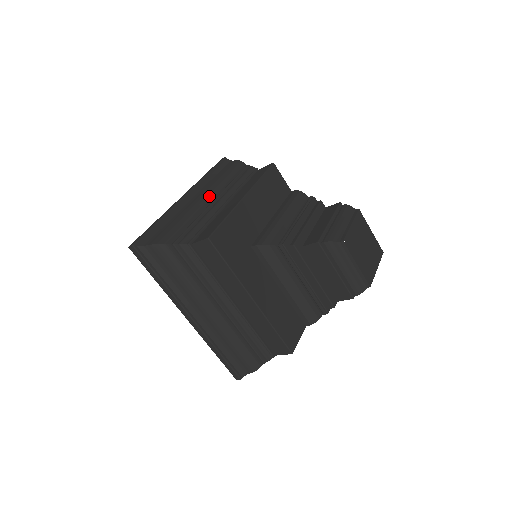
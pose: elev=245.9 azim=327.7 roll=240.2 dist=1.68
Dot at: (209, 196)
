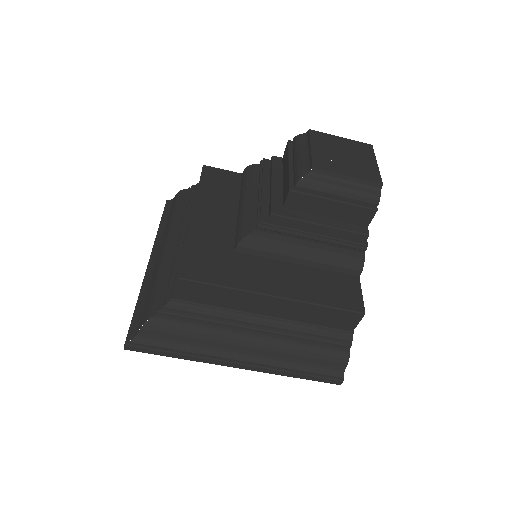
Dot at: (168, 243)
